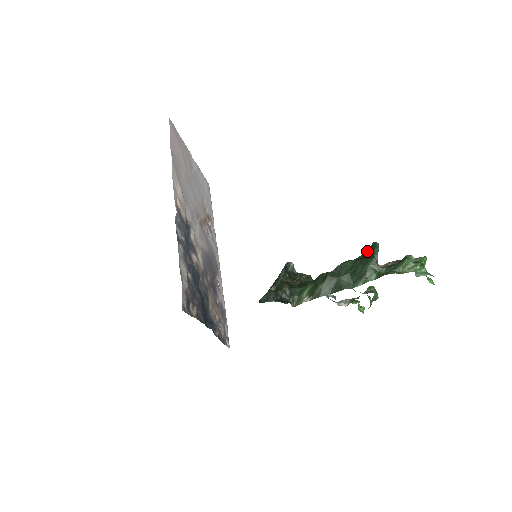
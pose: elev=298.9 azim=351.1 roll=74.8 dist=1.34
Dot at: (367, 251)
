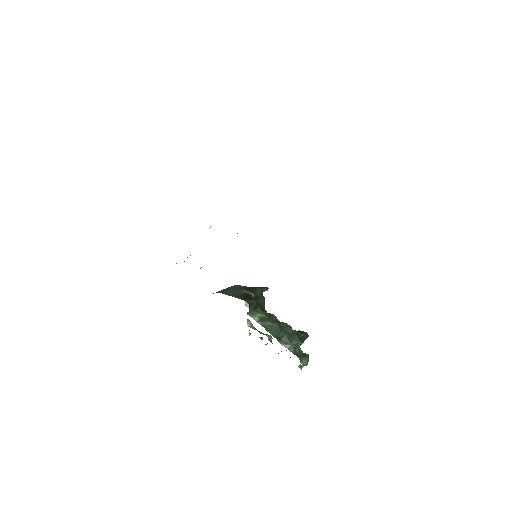
Dot at: (302, 334)
